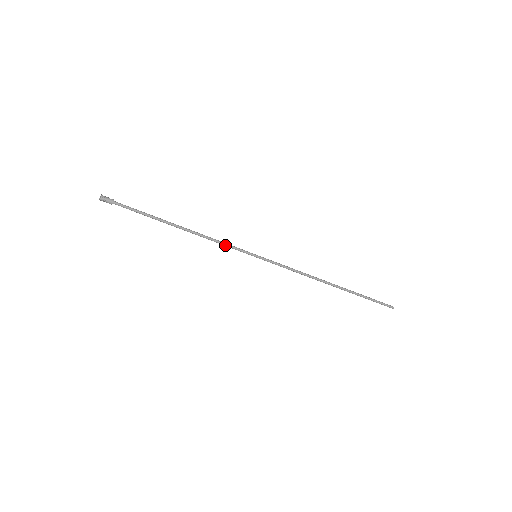
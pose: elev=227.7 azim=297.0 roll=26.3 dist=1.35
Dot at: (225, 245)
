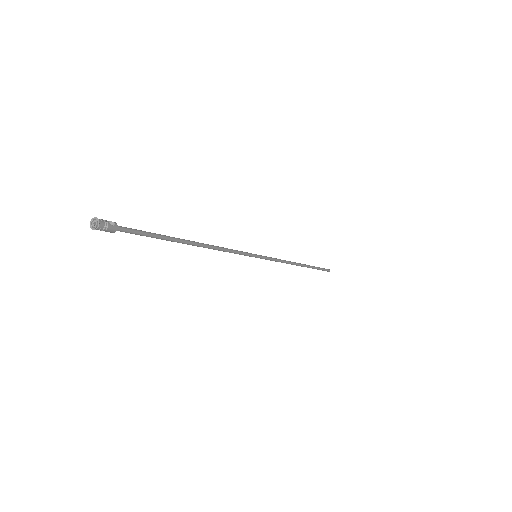
Dot at: (234, 253)
